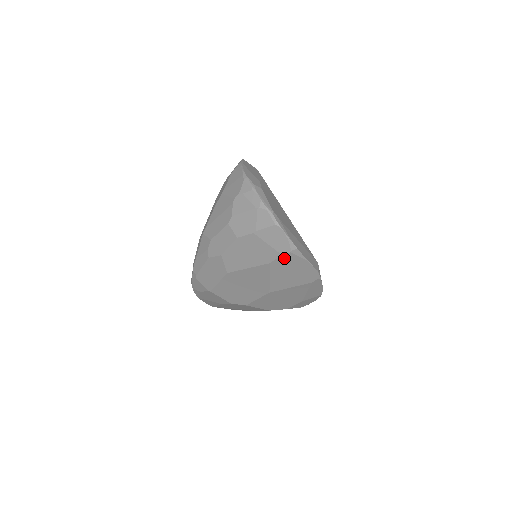
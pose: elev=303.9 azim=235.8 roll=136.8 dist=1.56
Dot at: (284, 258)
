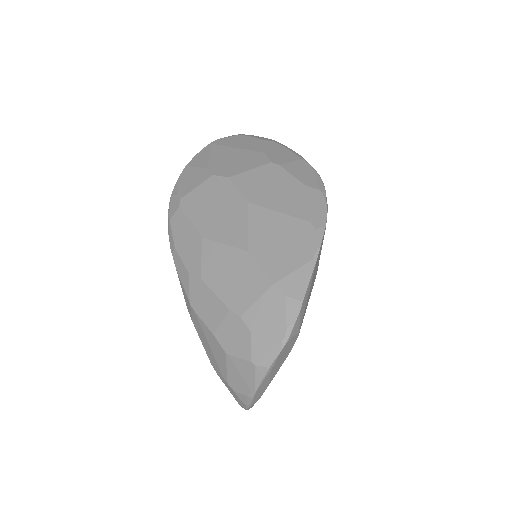
Dot at: occluded
